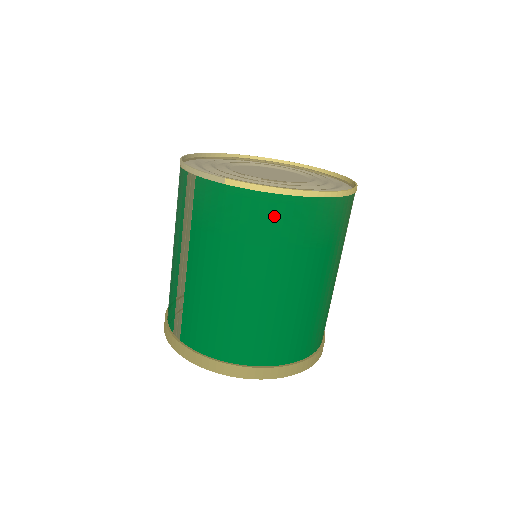
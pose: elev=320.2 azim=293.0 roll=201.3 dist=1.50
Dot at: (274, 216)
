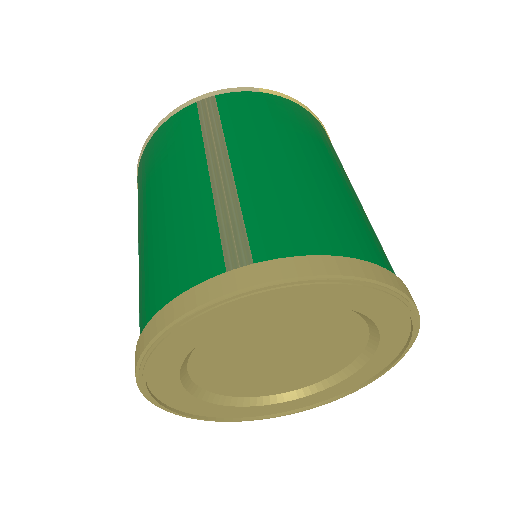
Dot at: (315, 125)
